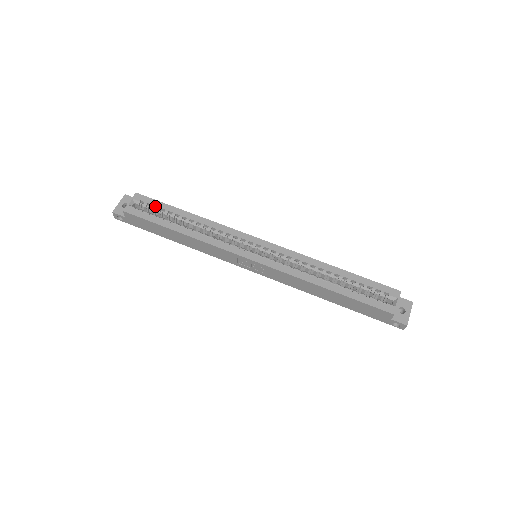
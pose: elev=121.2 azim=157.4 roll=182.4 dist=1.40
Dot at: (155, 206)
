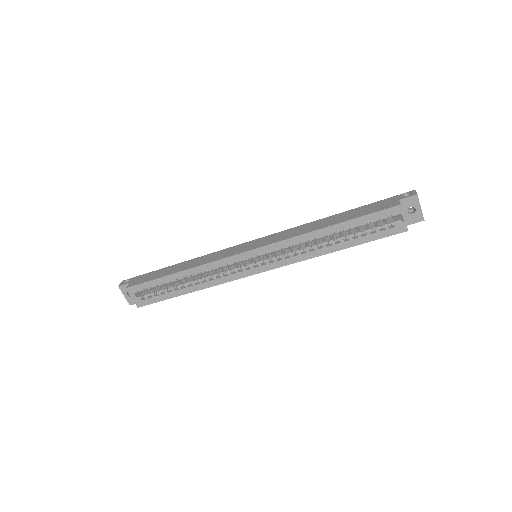
Dot at: (150, 287)
